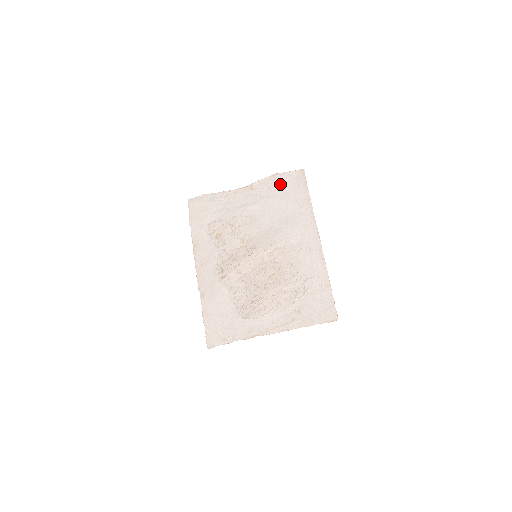
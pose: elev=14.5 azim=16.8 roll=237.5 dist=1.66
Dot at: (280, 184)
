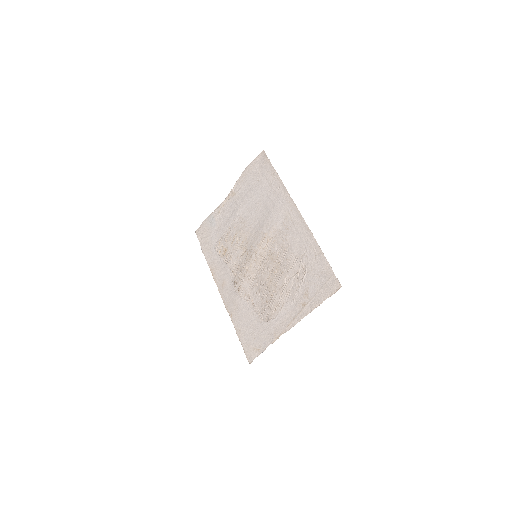
Dot at: (251, 176)
